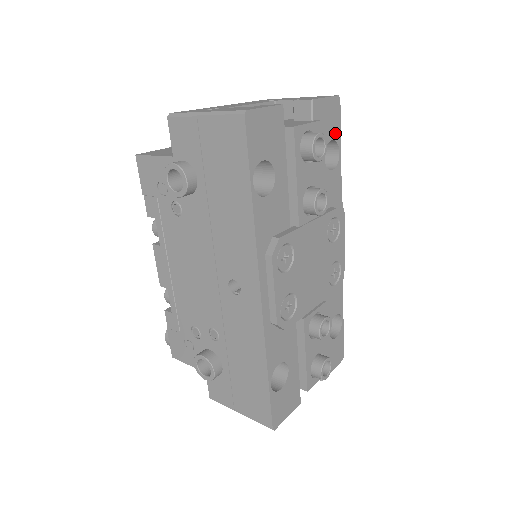
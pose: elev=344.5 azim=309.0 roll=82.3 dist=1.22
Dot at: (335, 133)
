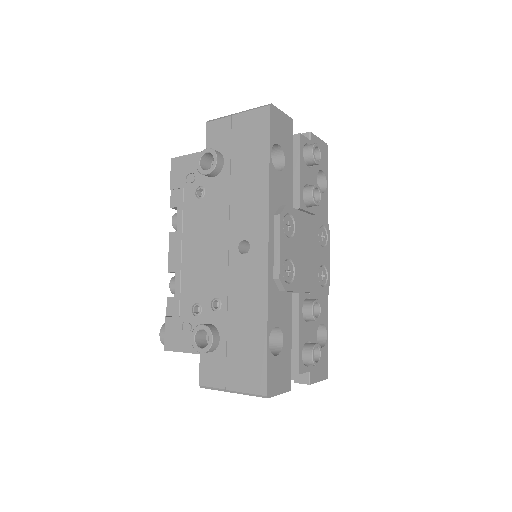
Dot at: (324, 168)
